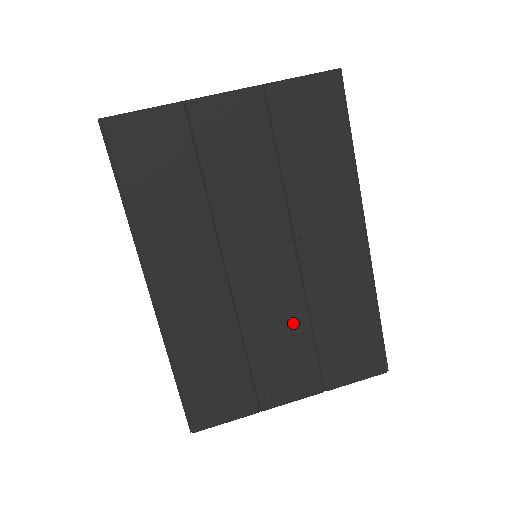
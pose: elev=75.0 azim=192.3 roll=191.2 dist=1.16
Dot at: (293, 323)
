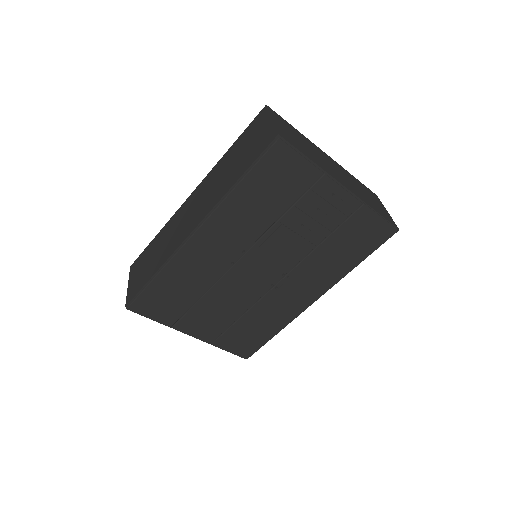
Dot at: (237, 307)
